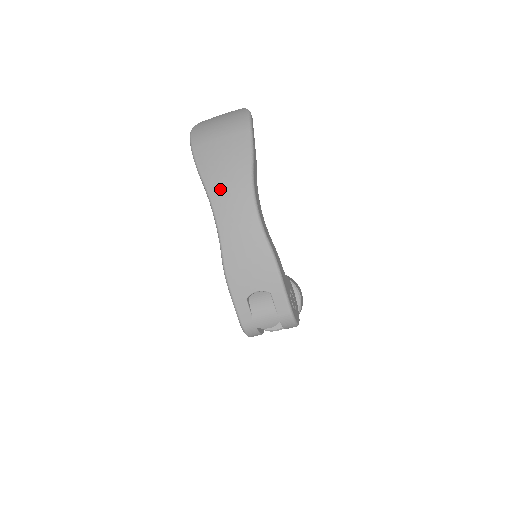
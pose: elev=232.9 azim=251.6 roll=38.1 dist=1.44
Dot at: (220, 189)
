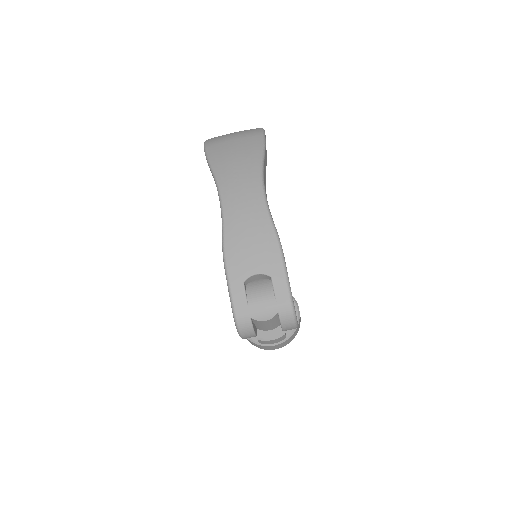
Dot at: (229, 175)
